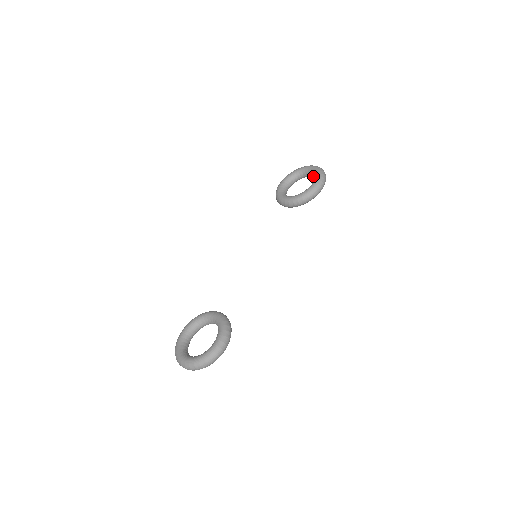
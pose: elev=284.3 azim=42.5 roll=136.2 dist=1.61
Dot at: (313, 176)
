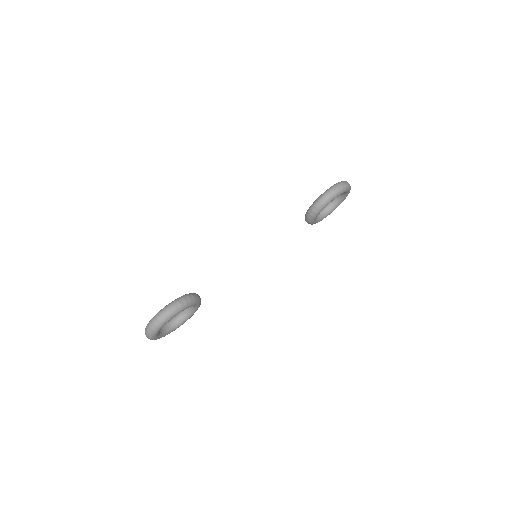
Dot at: occluded
